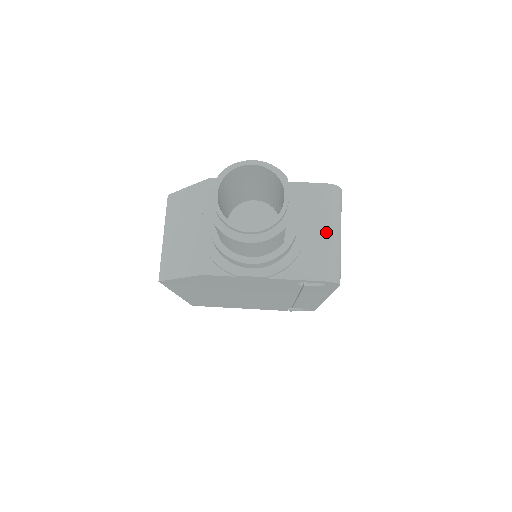
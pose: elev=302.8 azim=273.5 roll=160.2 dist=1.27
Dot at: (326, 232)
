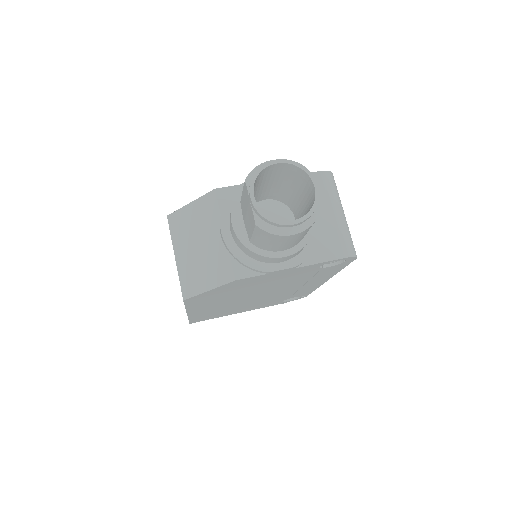
Dot at: (334, 214)
